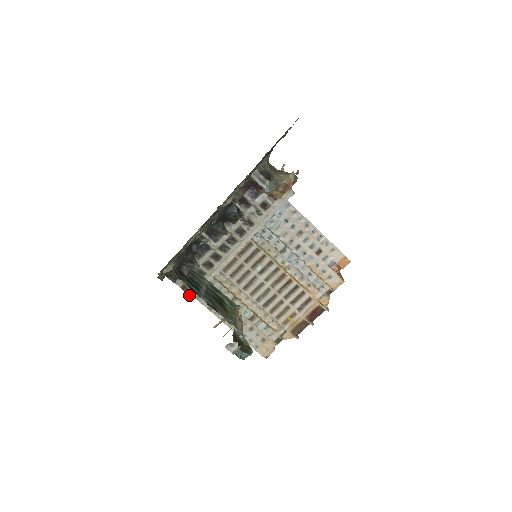
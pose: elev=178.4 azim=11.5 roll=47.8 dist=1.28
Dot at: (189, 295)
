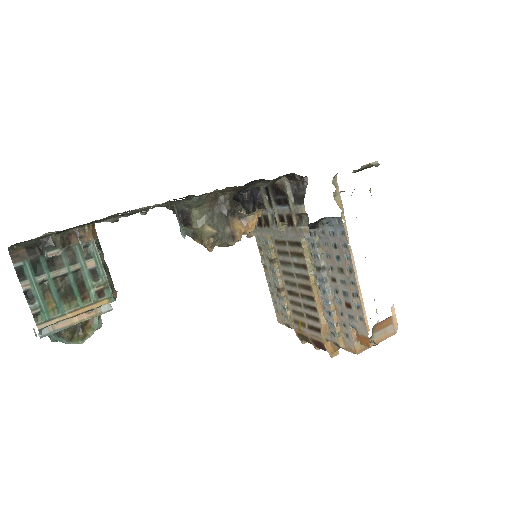
Dot at: occluded
